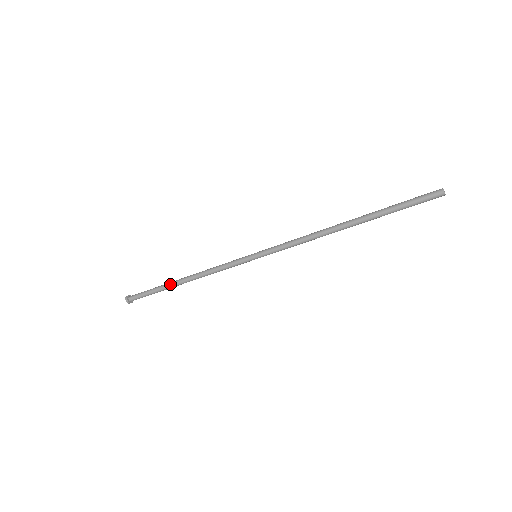
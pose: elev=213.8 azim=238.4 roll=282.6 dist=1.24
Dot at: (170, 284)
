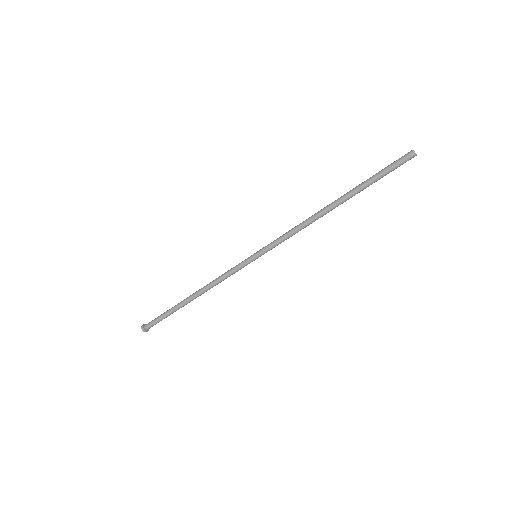
Dot at: (181, 301)
